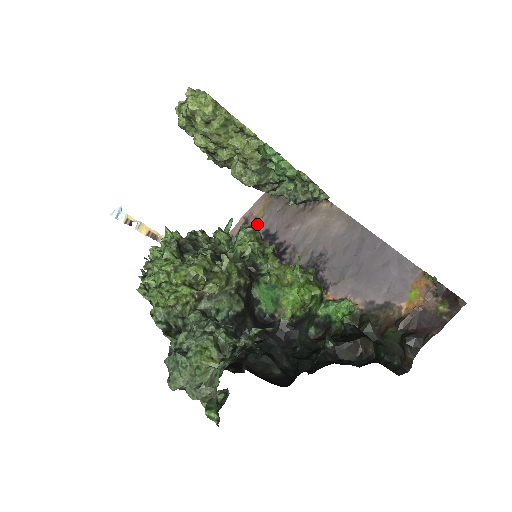
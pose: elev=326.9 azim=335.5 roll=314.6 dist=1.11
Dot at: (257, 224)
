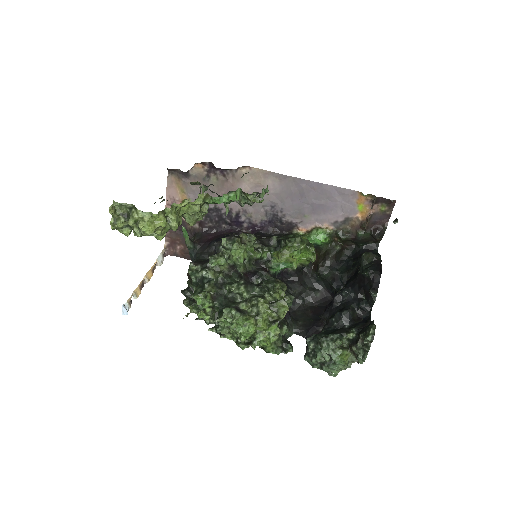
Dot at: occluded
